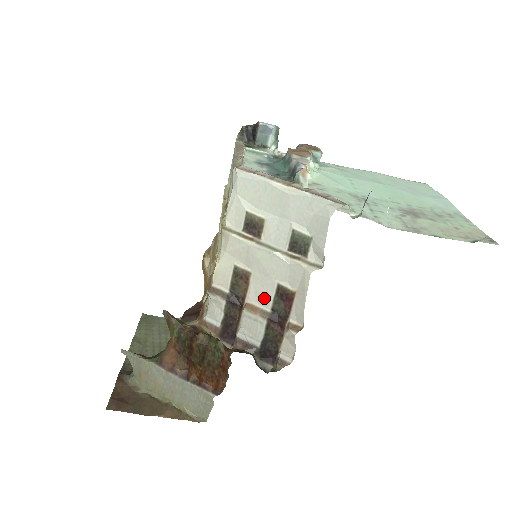
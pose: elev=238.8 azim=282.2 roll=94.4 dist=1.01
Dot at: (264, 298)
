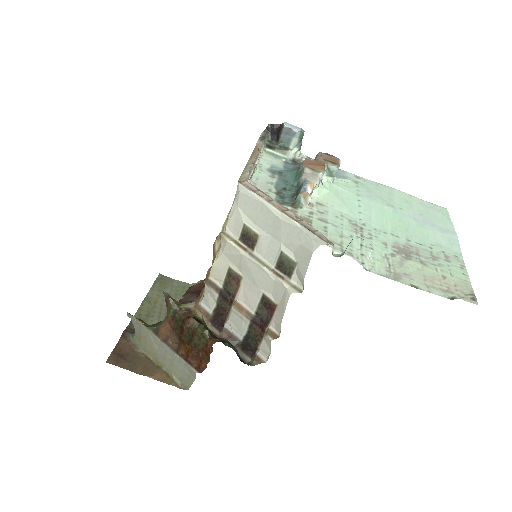
Dot at: (251, 301)
